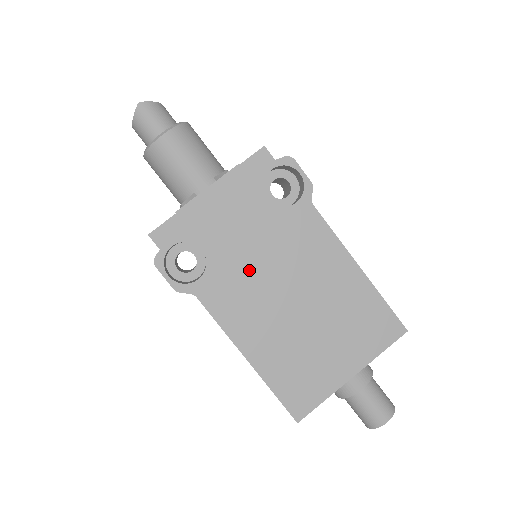
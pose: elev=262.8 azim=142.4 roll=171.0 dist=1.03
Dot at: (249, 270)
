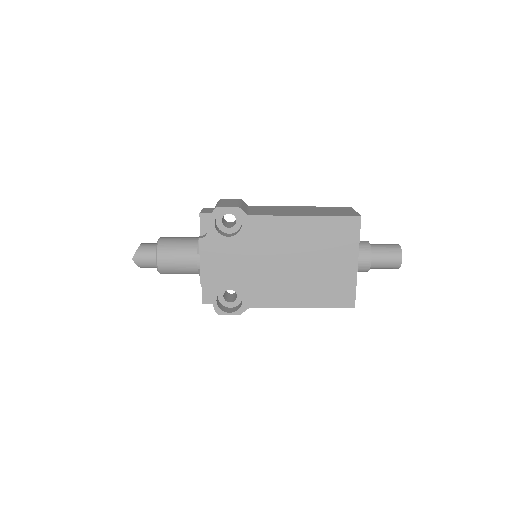
Dot at: (258, 274)
